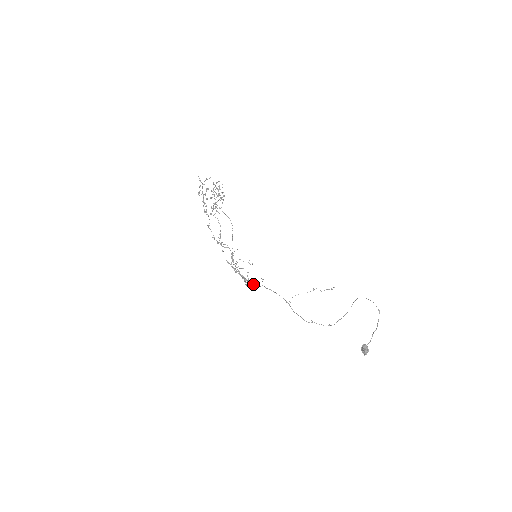
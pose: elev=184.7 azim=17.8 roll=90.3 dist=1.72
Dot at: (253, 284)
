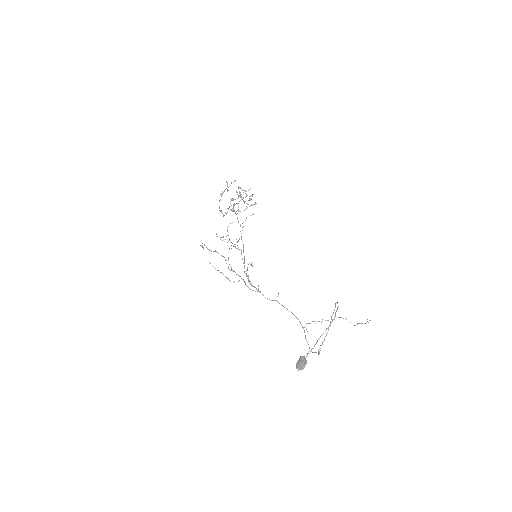
Dot at: (263, 295)
